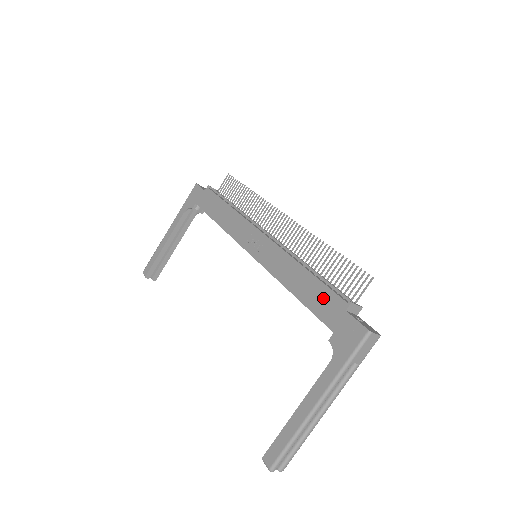
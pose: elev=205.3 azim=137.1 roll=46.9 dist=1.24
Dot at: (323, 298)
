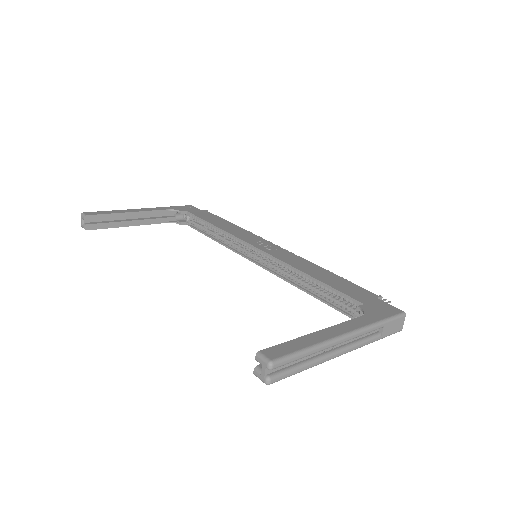
Dot at: (350, 286)
